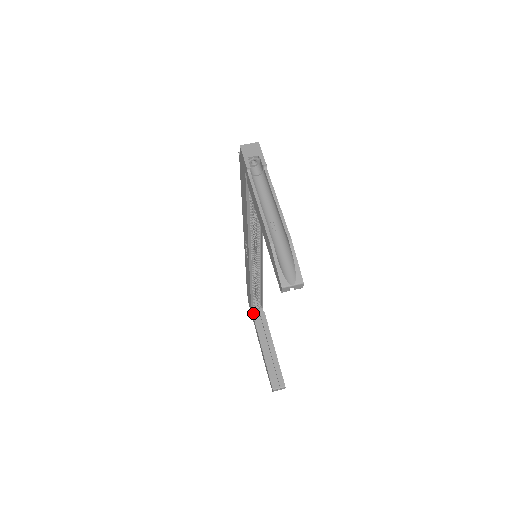
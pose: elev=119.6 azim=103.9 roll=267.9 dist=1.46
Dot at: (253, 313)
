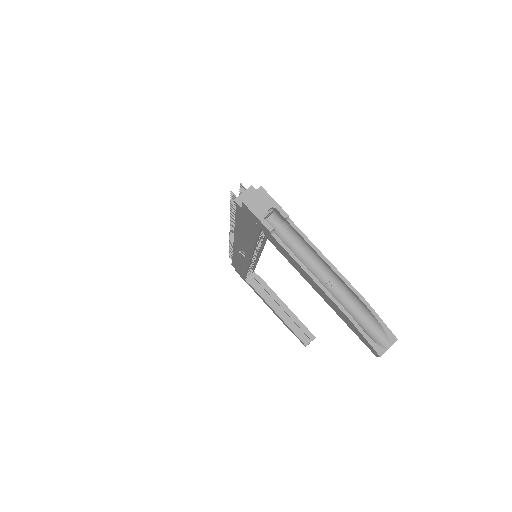
Dot at: (249, 283)
